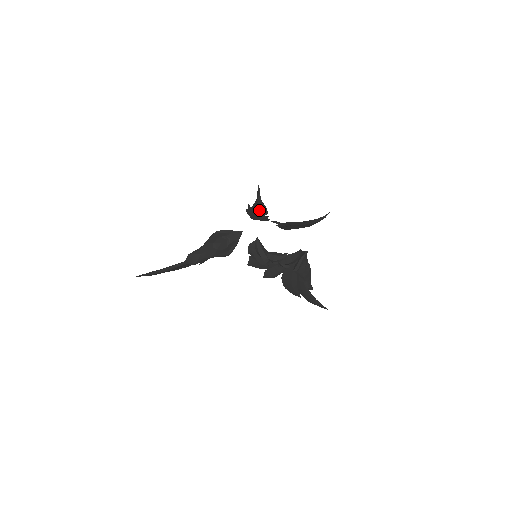
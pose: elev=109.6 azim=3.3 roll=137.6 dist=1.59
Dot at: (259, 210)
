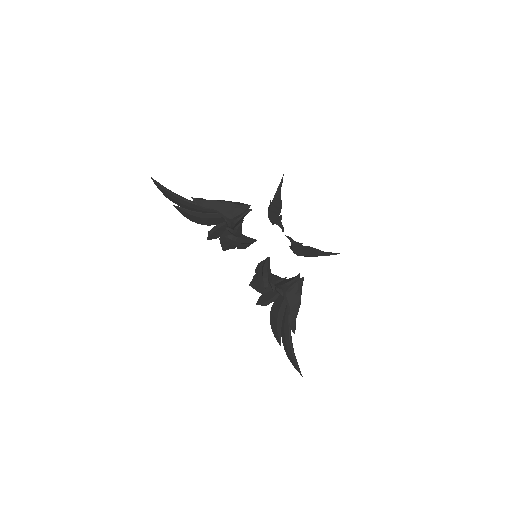
Dot at: (276, 202)
